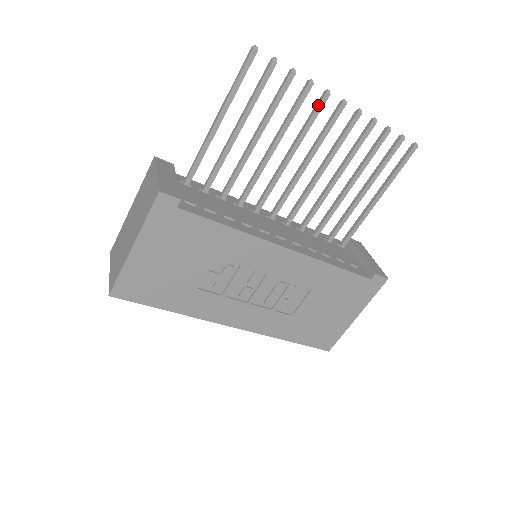
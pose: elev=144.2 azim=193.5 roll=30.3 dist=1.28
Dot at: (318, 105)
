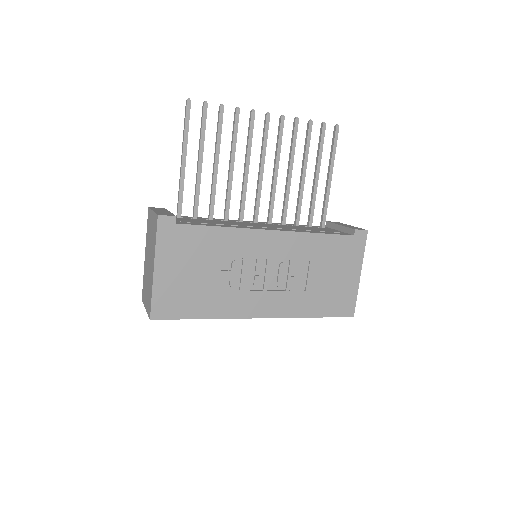
Dot at: (250, 122)
